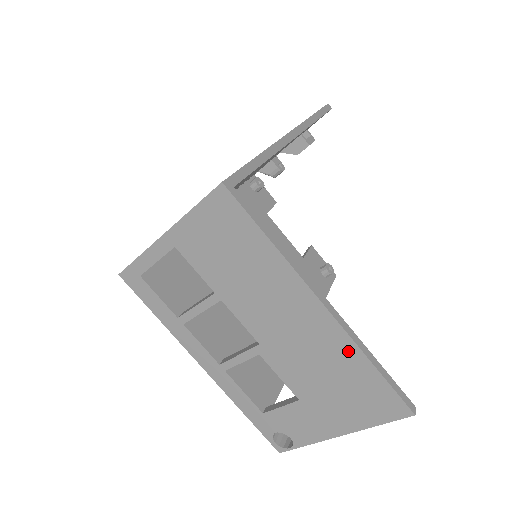
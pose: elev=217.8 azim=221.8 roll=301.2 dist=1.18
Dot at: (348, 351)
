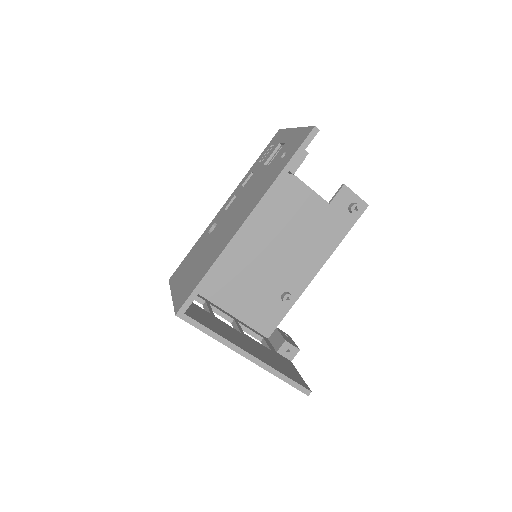
Dot at: occluded
